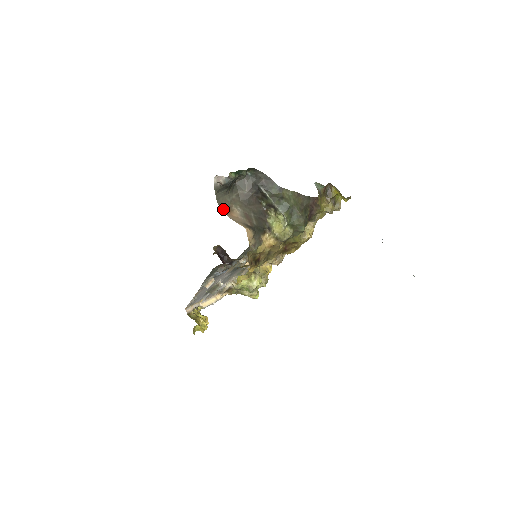
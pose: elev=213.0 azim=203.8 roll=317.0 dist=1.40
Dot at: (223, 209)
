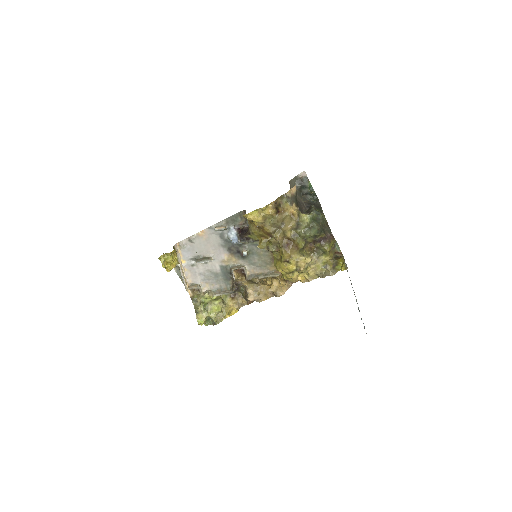
Dot at: (290, 184)
